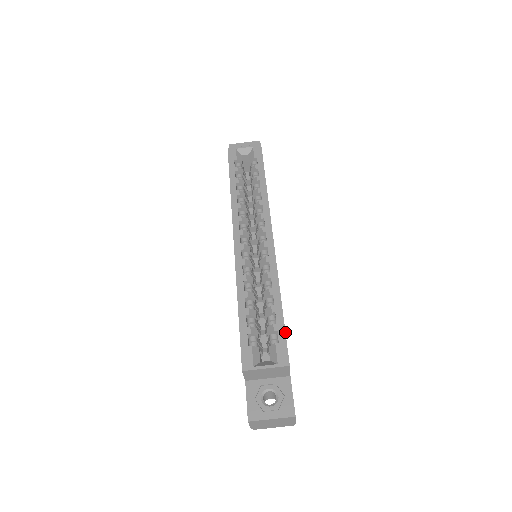
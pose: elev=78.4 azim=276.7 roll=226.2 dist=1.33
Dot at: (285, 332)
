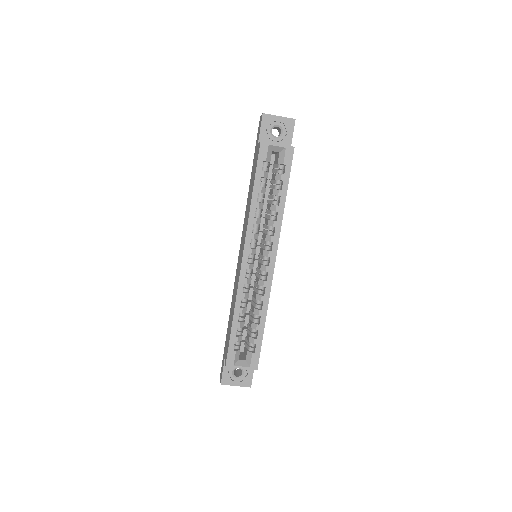
Dot at: occluded
